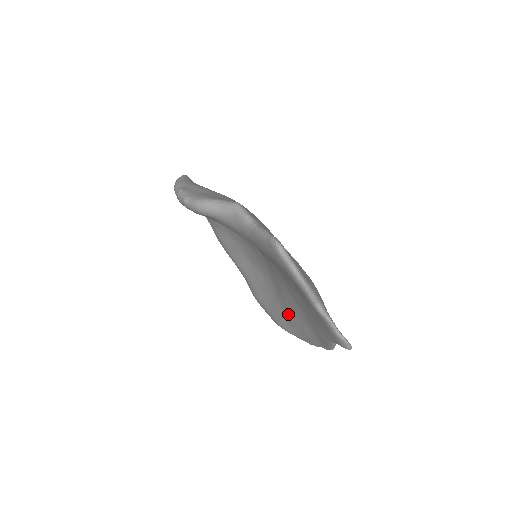
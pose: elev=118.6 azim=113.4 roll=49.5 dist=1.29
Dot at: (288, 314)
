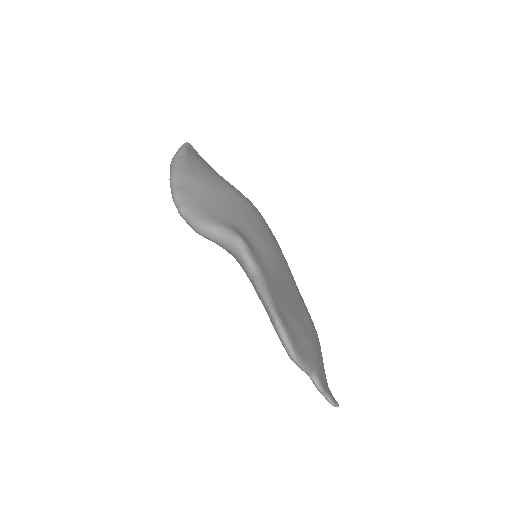
Dot at: occluded
